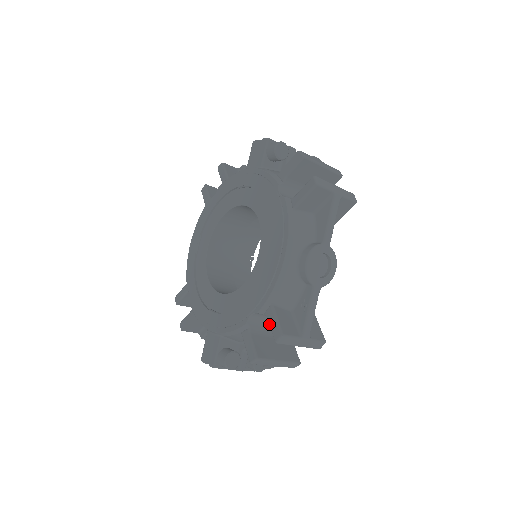
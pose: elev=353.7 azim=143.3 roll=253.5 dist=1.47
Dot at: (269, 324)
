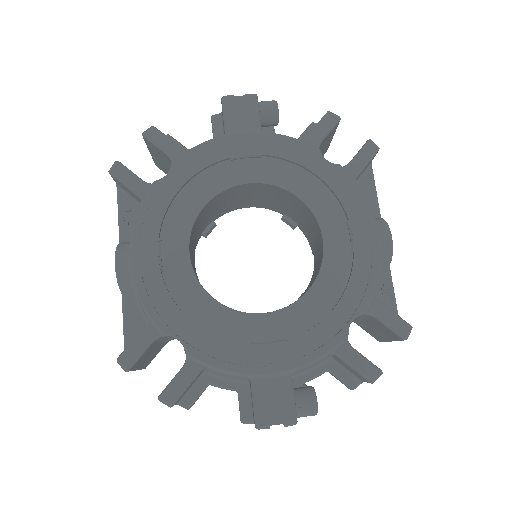
Dot at: (384, 322)
